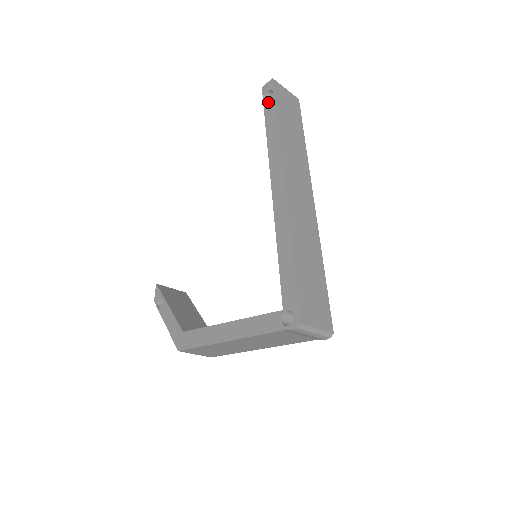
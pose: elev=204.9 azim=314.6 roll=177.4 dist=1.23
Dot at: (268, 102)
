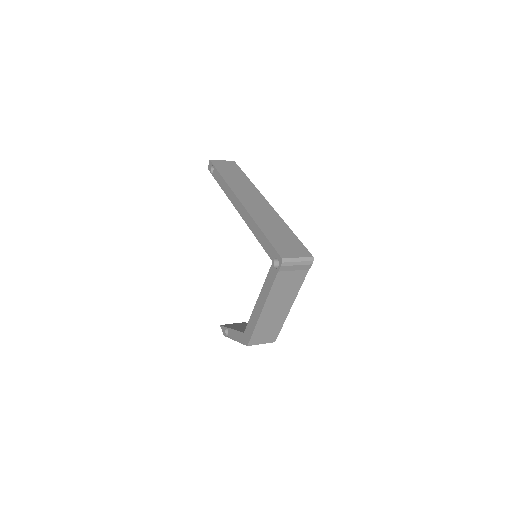
Dot at: (214, 173)
